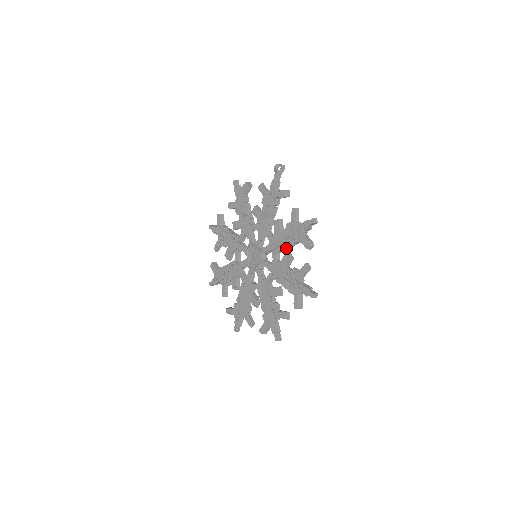
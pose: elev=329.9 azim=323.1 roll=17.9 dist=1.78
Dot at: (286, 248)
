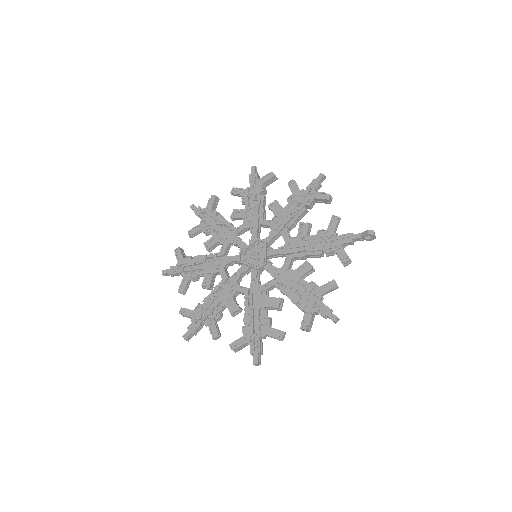
Dot at: (286, 295)
